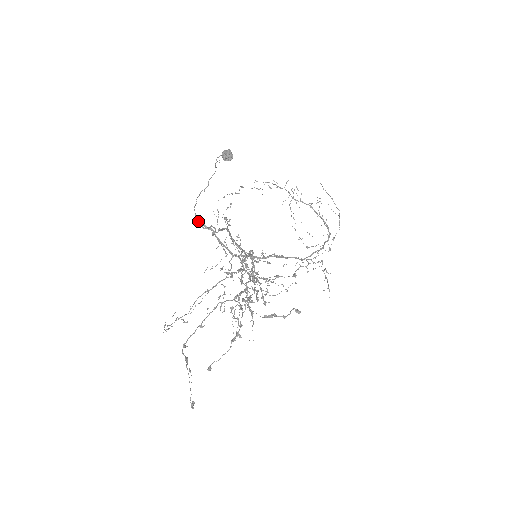
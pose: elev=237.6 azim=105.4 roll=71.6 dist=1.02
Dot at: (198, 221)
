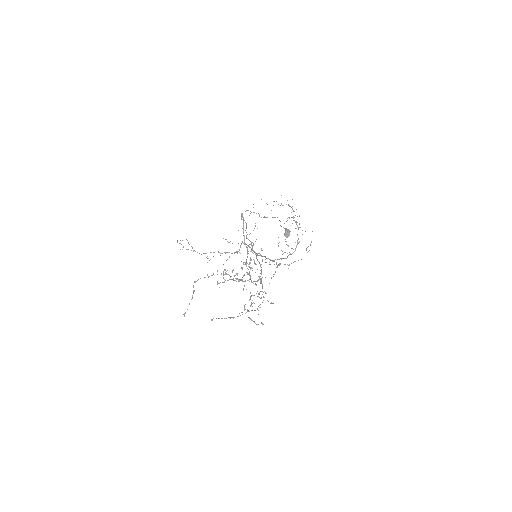
Dot at: occluded
